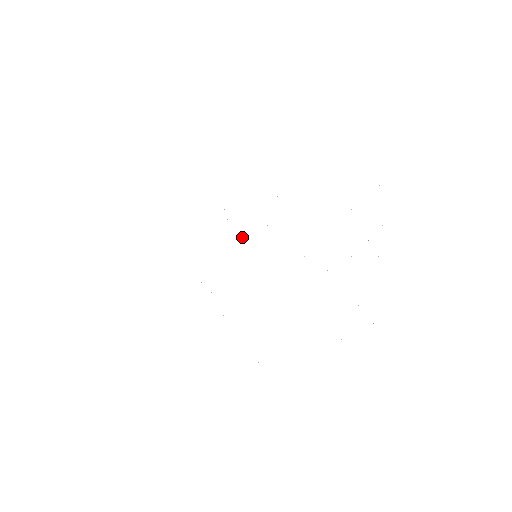
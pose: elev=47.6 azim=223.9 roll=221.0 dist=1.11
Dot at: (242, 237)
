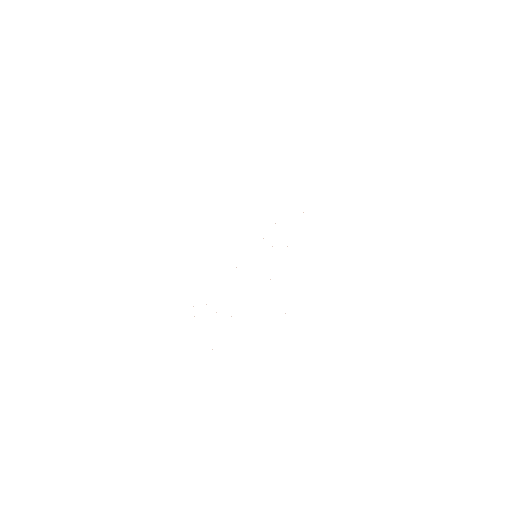
Dot at: occluded
